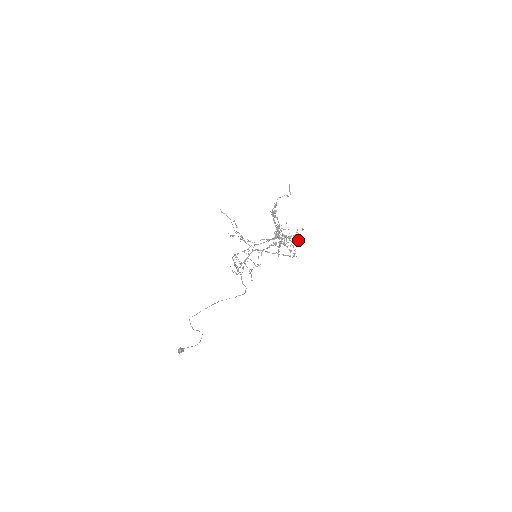
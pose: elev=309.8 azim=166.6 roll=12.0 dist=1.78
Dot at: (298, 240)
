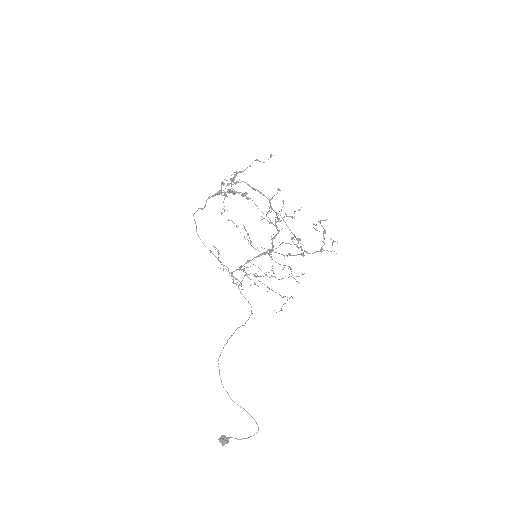
Dot at: (269, 202)
